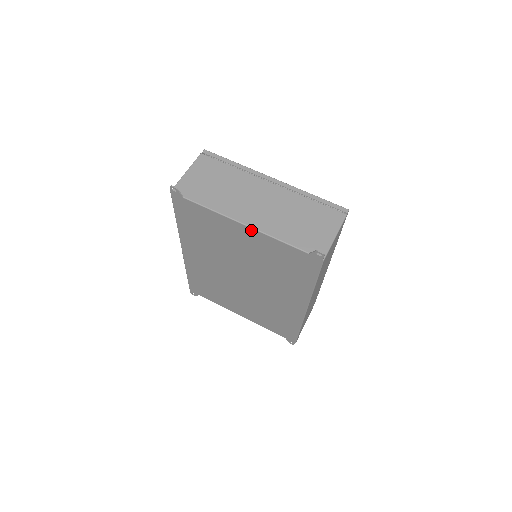
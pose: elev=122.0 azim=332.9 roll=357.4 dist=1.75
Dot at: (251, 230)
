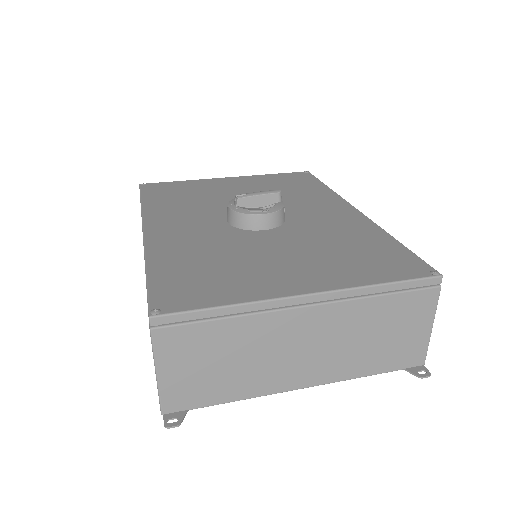
Dot at: (312, 383)
